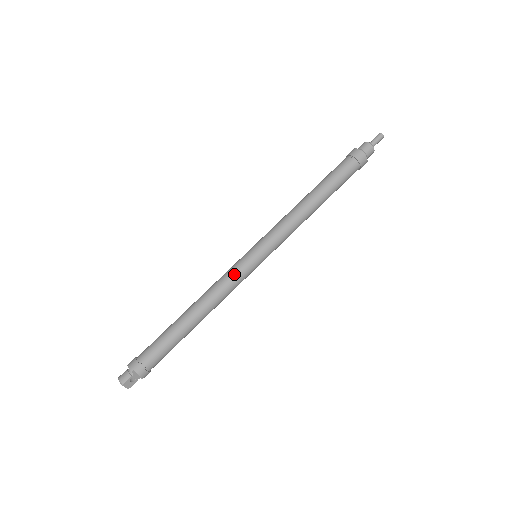
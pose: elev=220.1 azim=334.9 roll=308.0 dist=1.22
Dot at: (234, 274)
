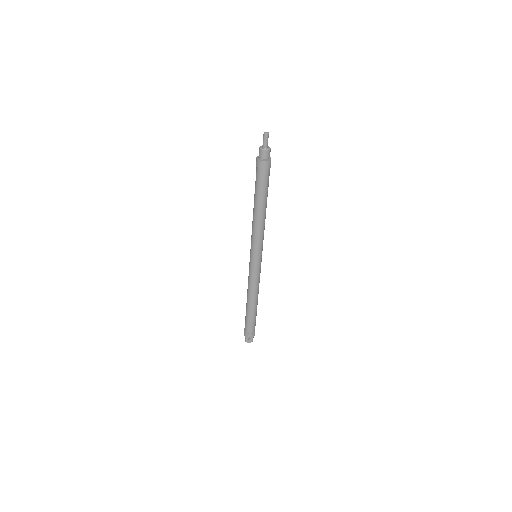
Dot at: (250, 274)
